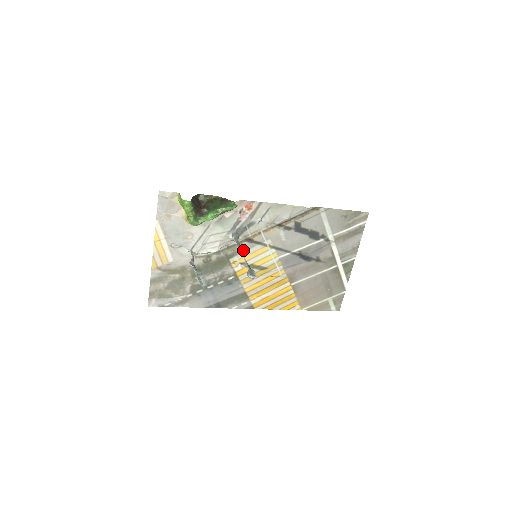
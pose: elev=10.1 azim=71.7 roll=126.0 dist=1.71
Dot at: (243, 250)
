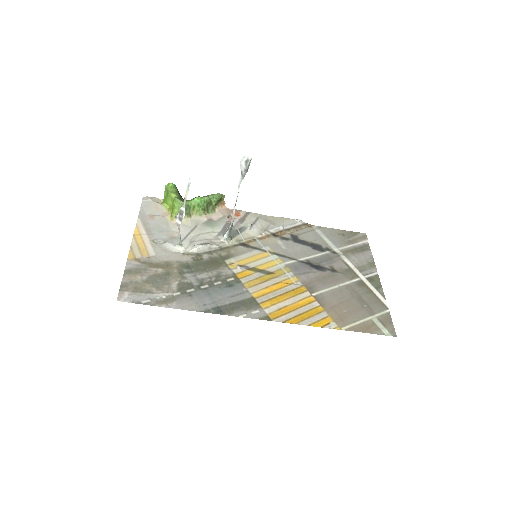
Dot at: (239, 254)
